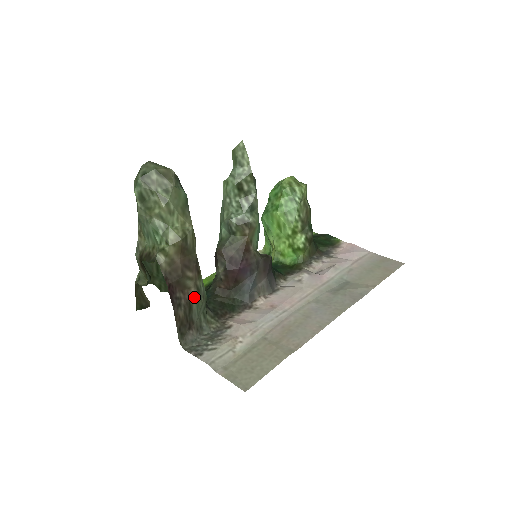
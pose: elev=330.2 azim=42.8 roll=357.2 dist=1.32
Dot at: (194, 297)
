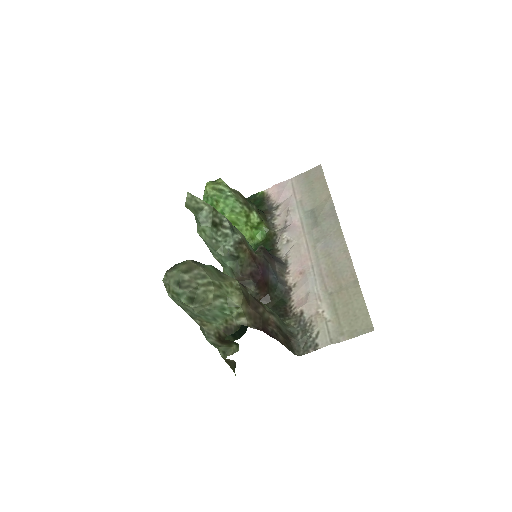
Dot at: (275, 320)
